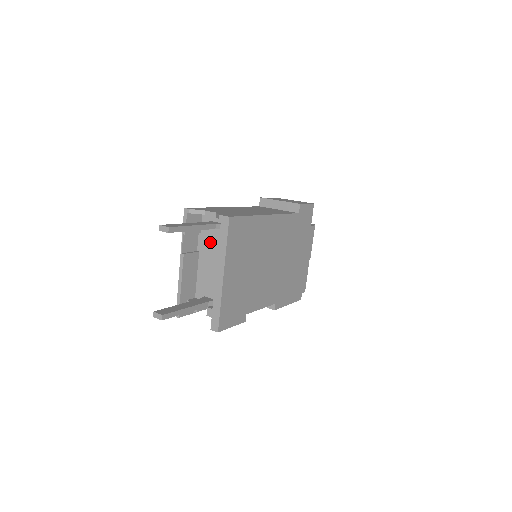
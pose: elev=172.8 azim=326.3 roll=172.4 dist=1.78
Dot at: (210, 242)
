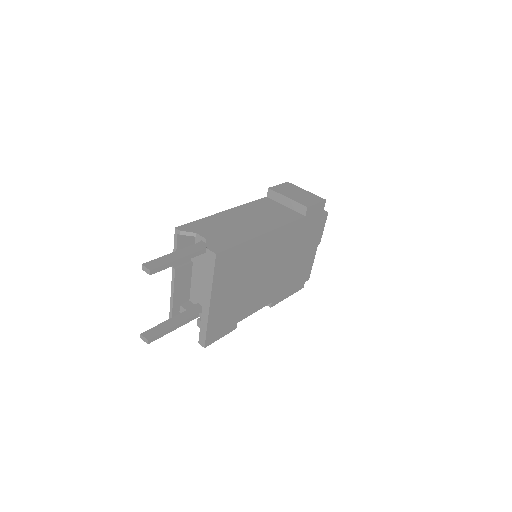
Dot at: (203, 257)
